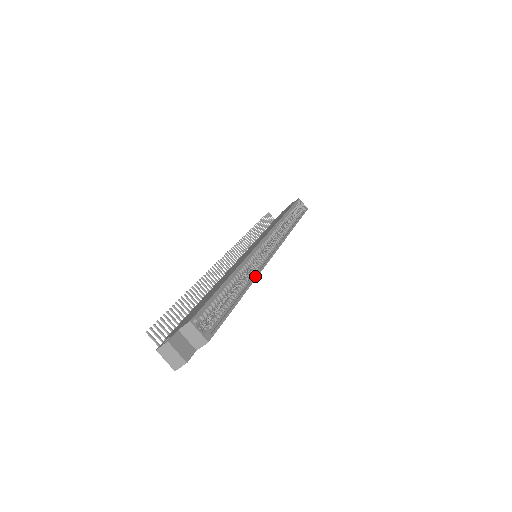
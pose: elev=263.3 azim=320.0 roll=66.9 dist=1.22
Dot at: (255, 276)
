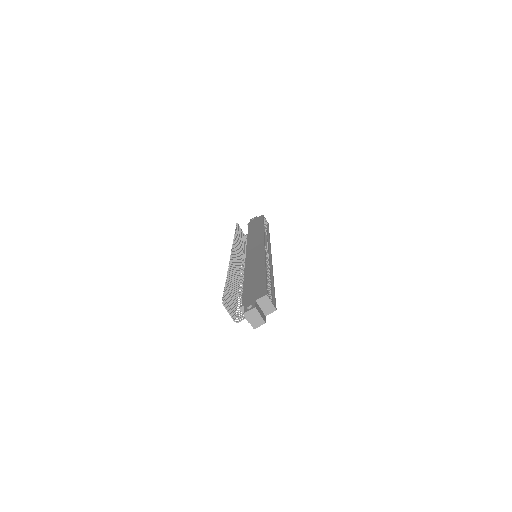
Dot at: (272, 270)
